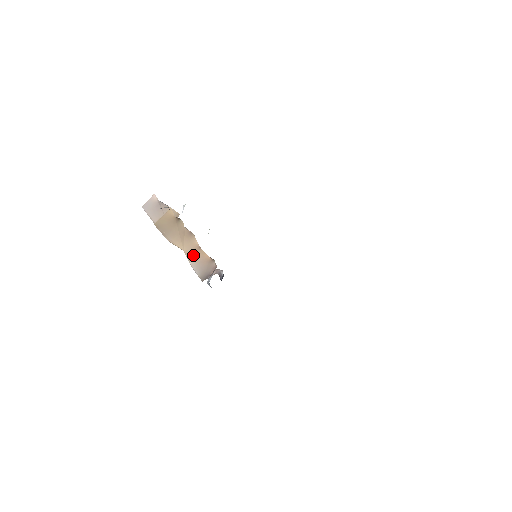
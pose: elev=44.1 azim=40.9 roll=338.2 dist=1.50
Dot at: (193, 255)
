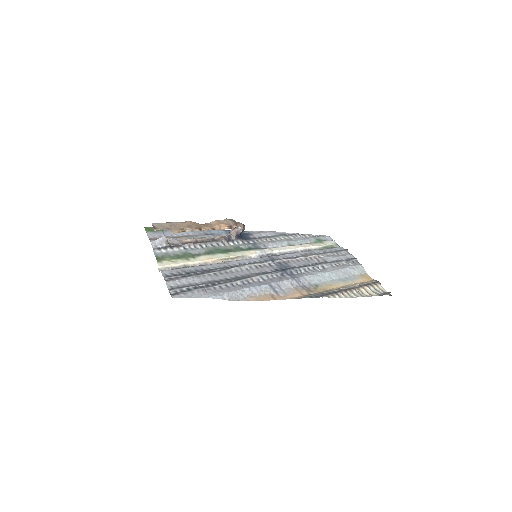
Dot at: (211, 225)
